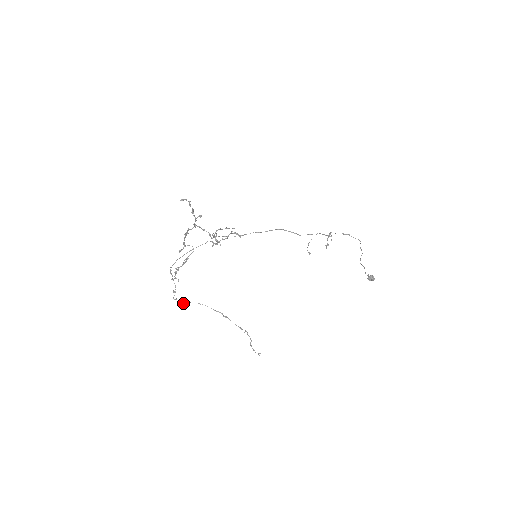
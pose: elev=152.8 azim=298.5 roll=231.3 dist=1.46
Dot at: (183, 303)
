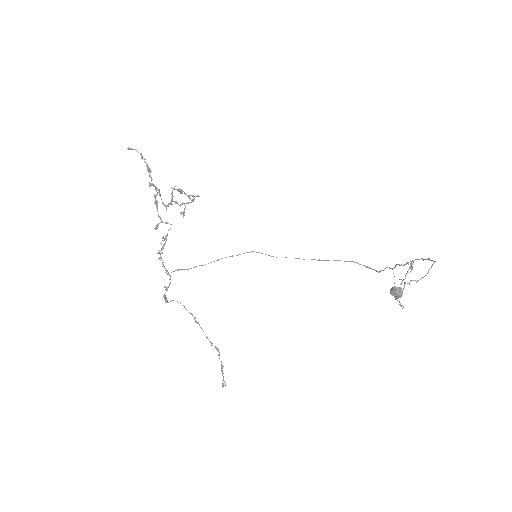
Dot at: (167, 301)
